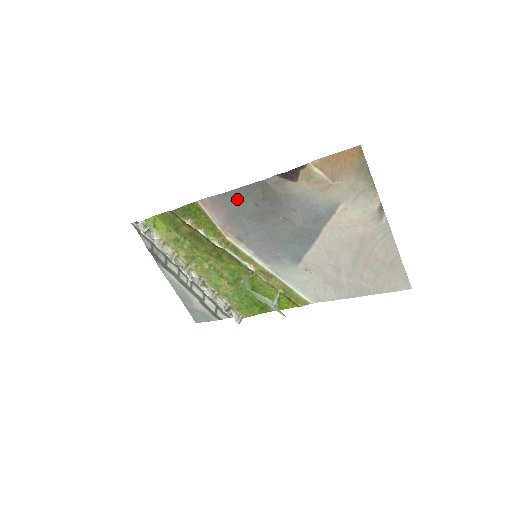
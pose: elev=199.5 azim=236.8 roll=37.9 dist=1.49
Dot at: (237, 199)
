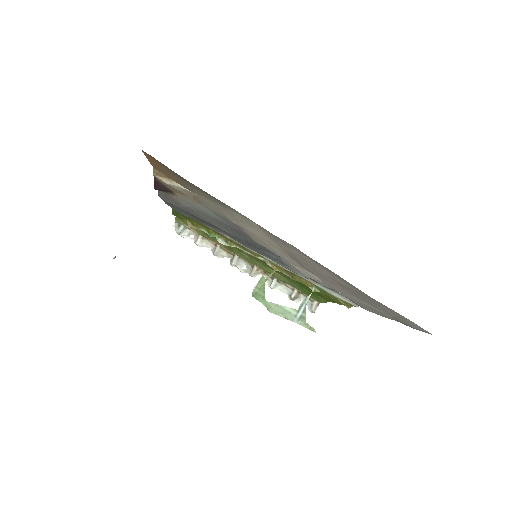
Dot at: (176, 209)
